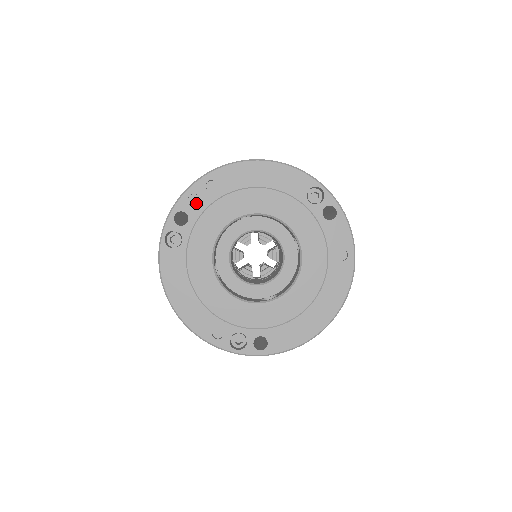
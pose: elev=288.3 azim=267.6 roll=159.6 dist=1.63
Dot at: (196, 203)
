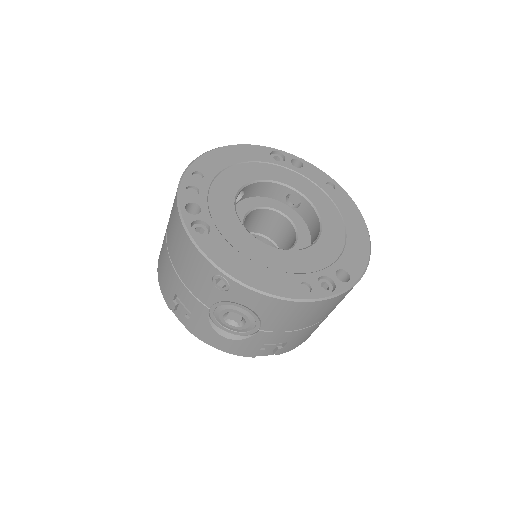
Dot at: (195, 194)
